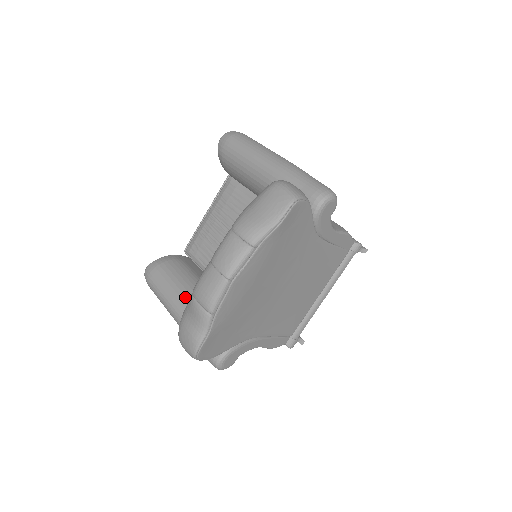
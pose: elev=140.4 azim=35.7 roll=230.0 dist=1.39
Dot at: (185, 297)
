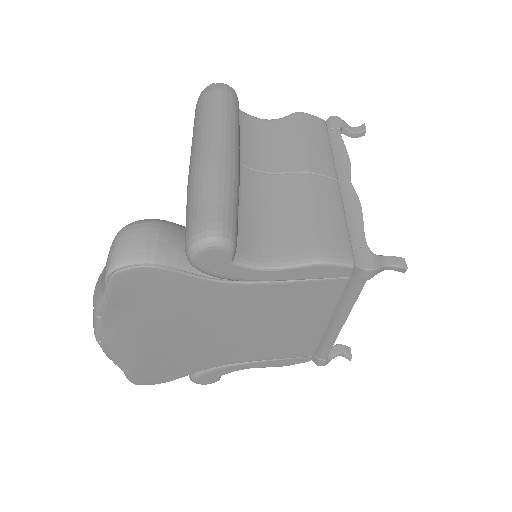
Dot at: occluded
